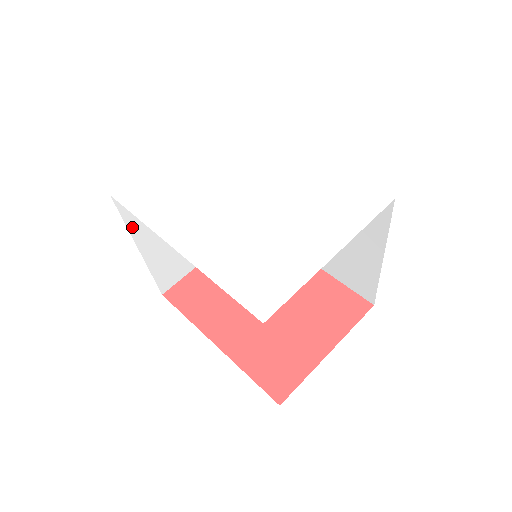
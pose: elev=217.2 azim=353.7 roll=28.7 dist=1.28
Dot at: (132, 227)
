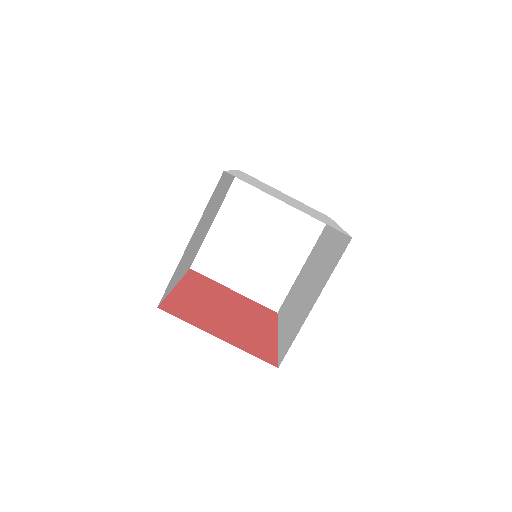
Dot at: (227, 201)
